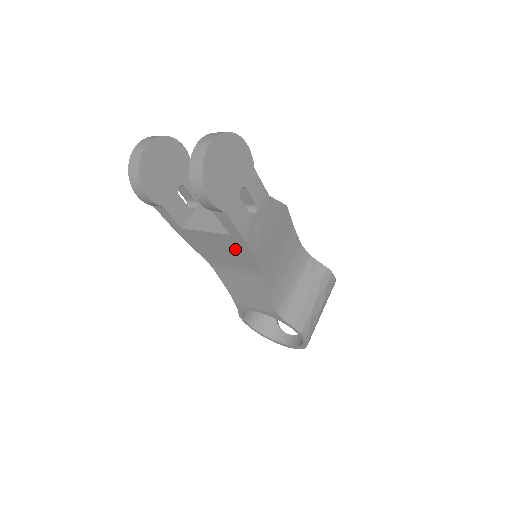
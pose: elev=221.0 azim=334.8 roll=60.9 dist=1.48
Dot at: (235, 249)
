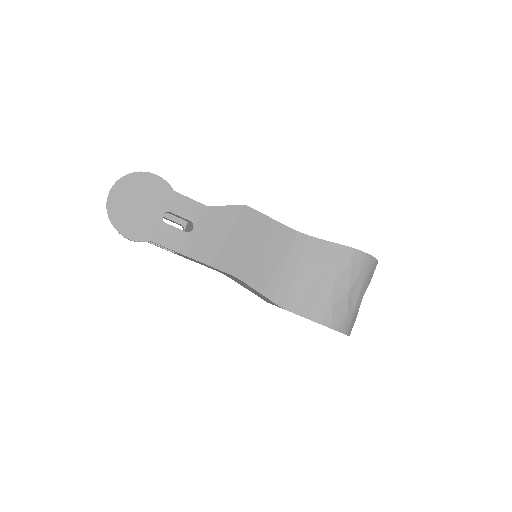
Dot at: occluded
